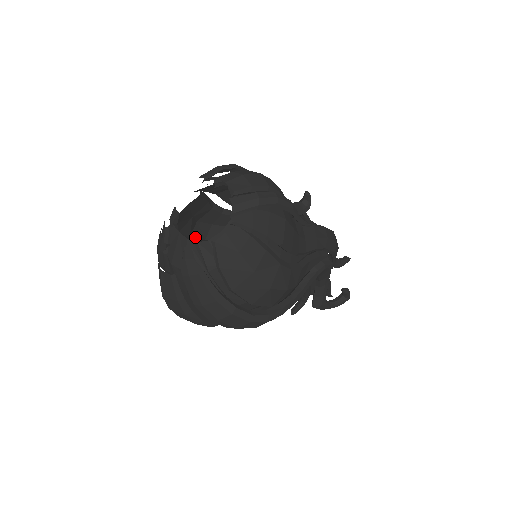
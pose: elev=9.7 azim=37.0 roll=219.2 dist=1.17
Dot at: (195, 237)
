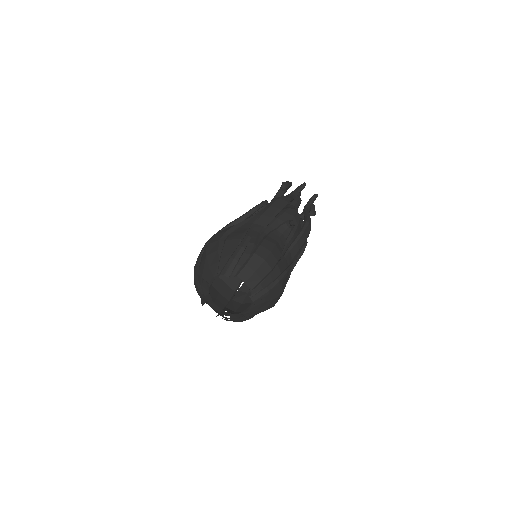
Dot at: occluded
